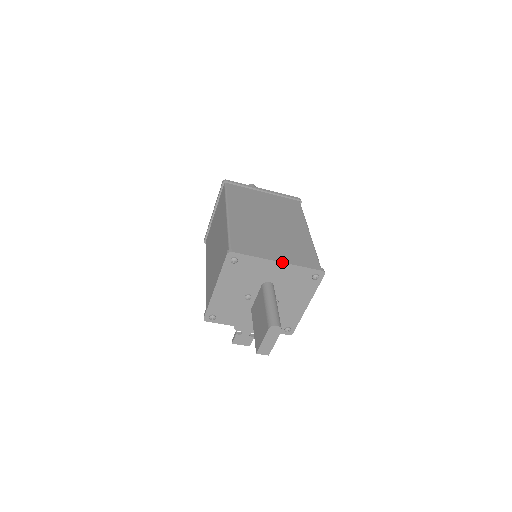
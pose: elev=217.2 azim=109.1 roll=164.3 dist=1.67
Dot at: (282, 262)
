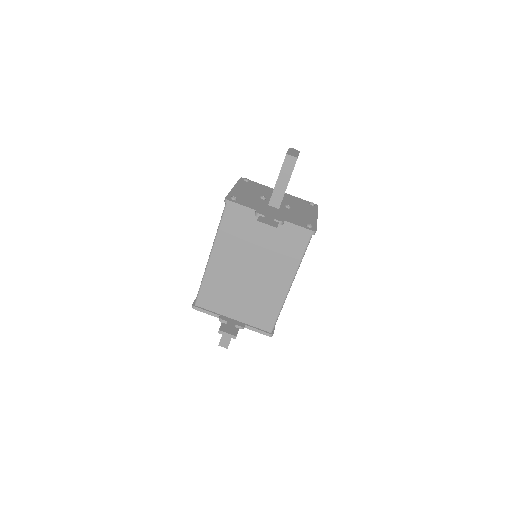
Dot at: occluded
